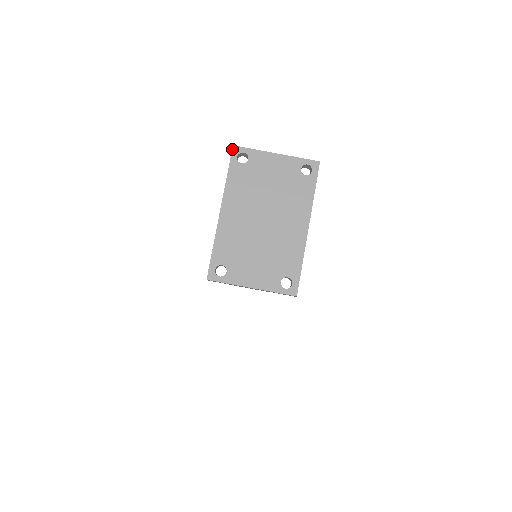
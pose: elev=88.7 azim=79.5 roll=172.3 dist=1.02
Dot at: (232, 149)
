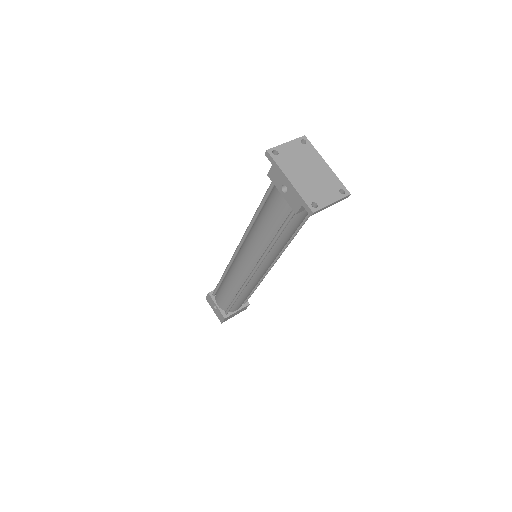
Dot at: (268, 152)
